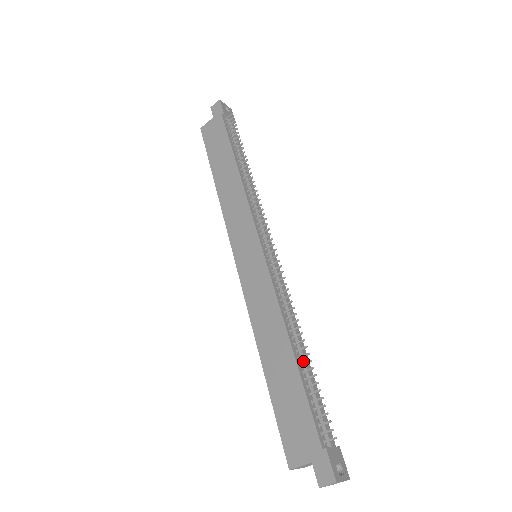
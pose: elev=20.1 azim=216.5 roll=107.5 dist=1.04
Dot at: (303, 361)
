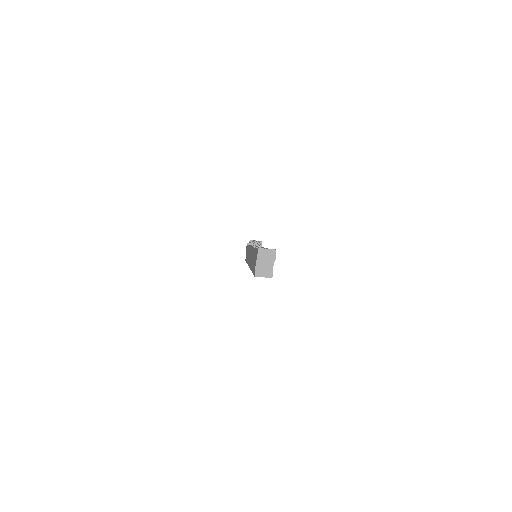
Dot at: occluded
